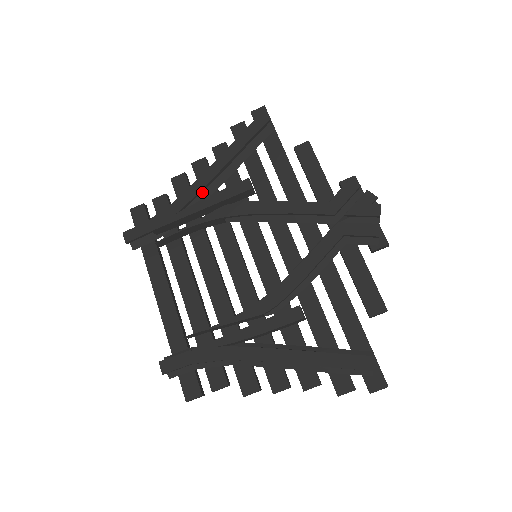
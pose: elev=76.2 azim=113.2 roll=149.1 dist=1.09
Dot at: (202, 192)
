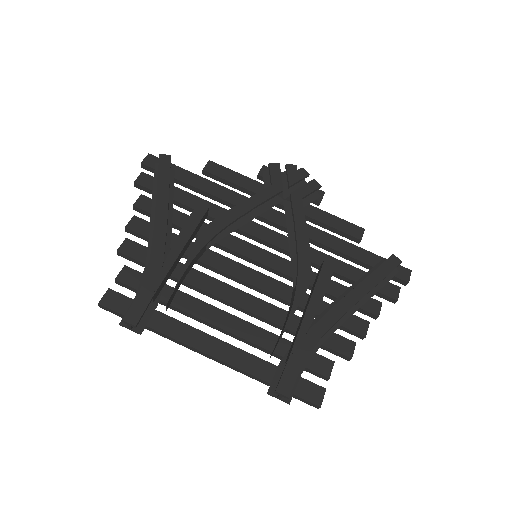
Dot at: occluded
